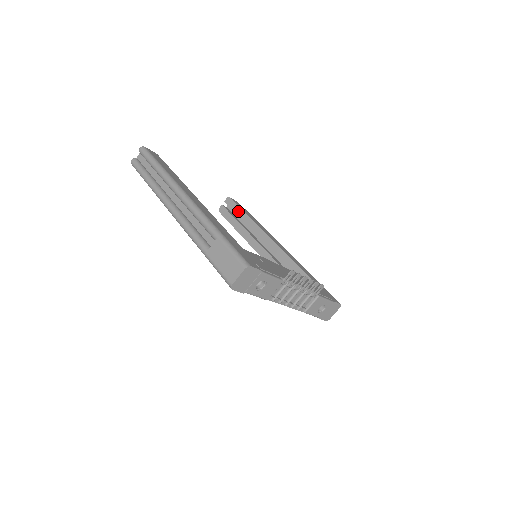
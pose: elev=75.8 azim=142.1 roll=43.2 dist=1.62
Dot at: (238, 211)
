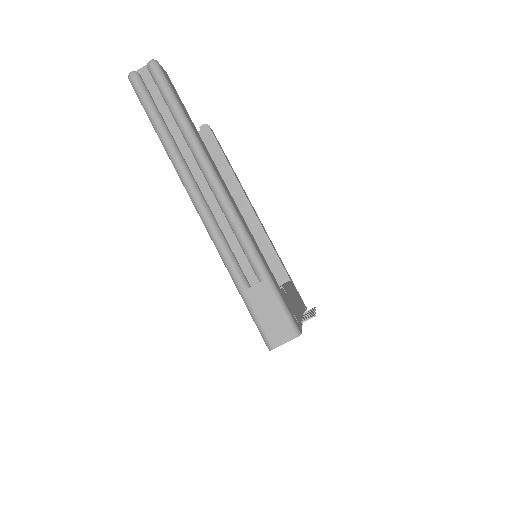
Dot at: (216, 151)
